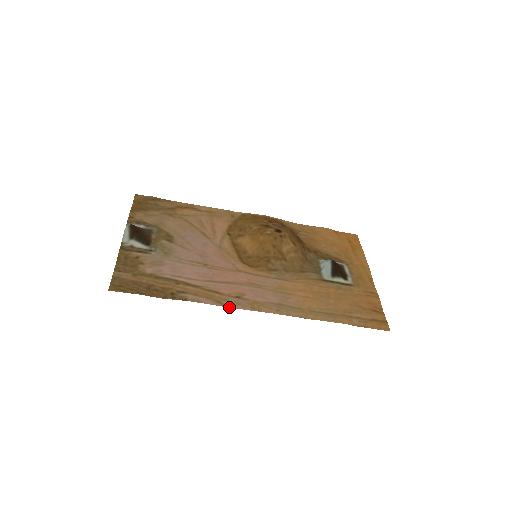
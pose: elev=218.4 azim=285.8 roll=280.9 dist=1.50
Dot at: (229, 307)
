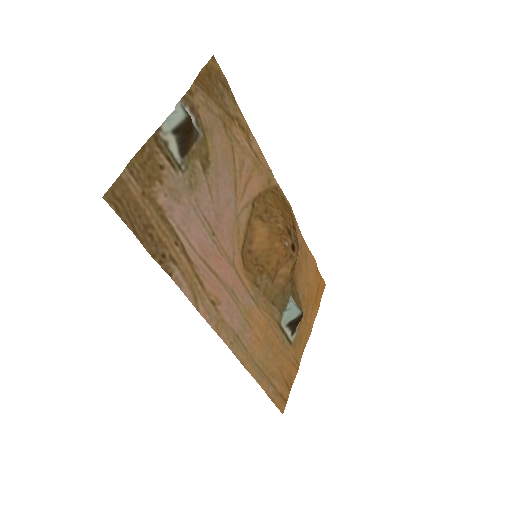
Dot at: (200, 312)
